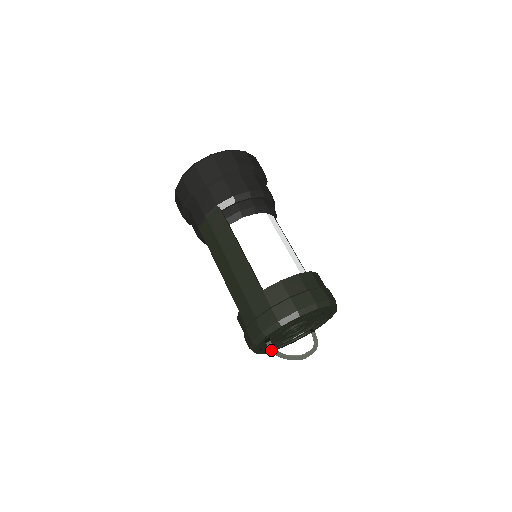
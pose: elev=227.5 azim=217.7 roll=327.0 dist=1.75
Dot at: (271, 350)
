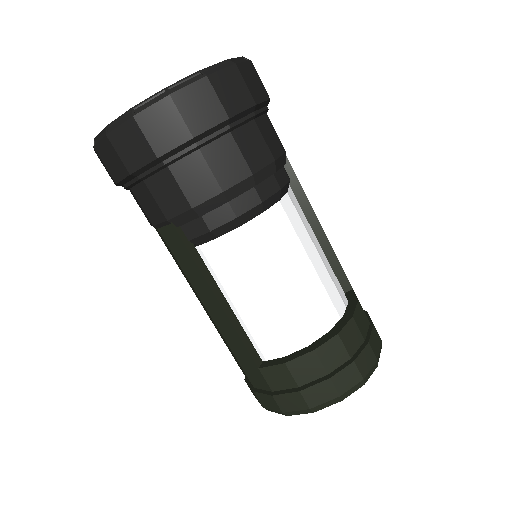
Dot at: occluded
